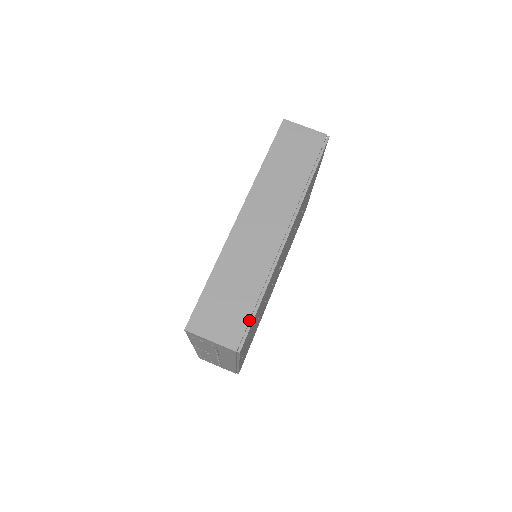
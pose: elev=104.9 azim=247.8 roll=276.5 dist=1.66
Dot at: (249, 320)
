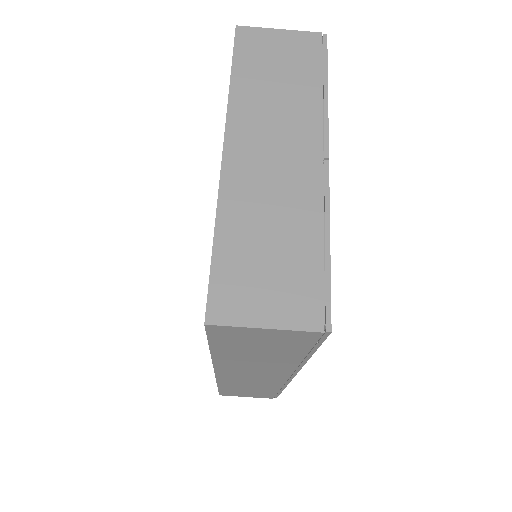
Dot at: occluded
